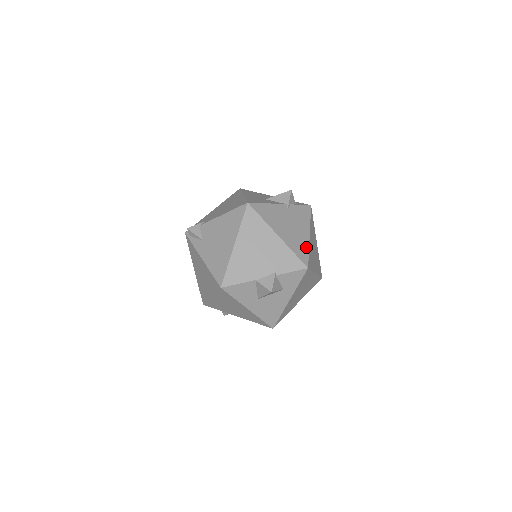
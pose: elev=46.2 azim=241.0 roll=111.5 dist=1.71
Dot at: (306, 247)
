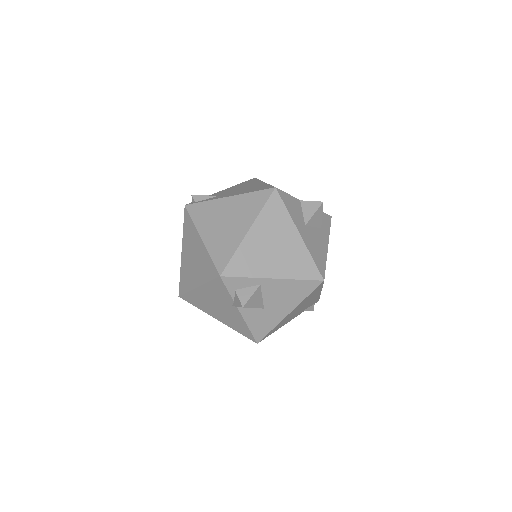
Dot at: occluded
